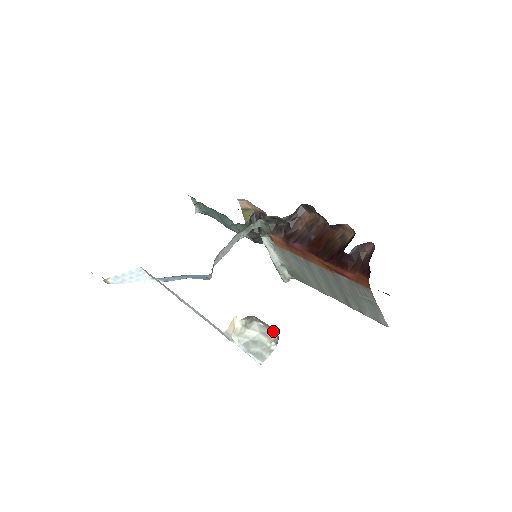
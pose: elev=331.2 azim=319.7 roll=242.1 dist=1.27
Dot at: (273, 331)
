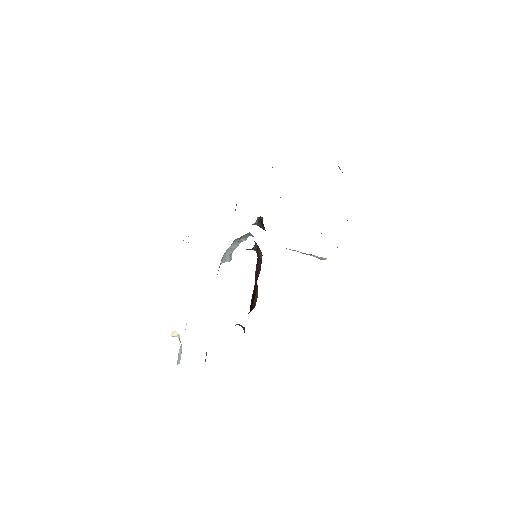
Dot at: occluded
